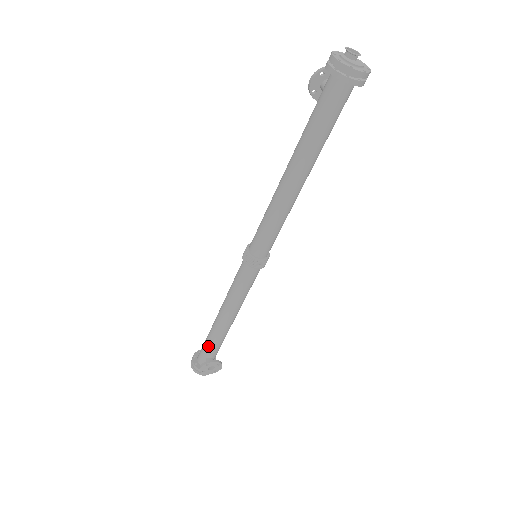
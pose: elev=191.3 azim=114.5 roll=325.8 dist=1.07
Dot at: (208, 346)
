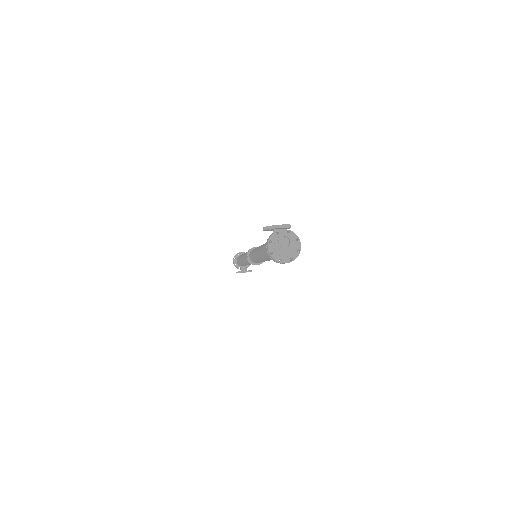
Dot at: (240, 264)
